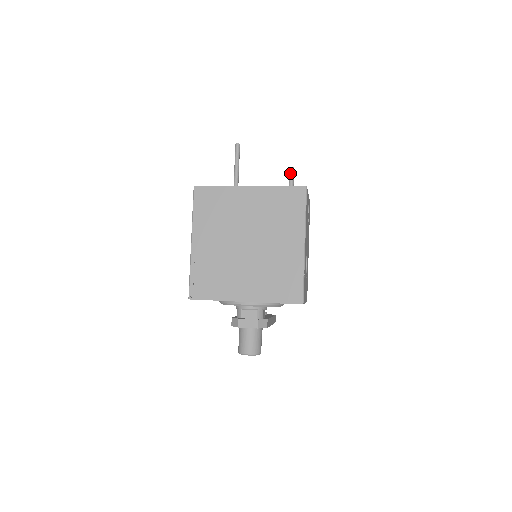
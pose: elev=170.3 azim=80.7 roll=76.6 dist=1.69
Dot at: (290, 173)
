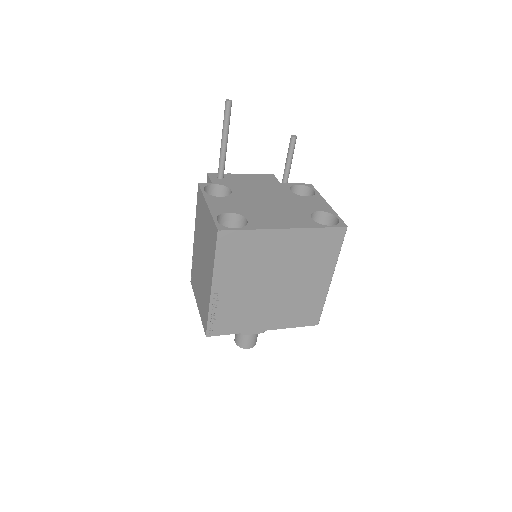
Dot at: (292, 145)
